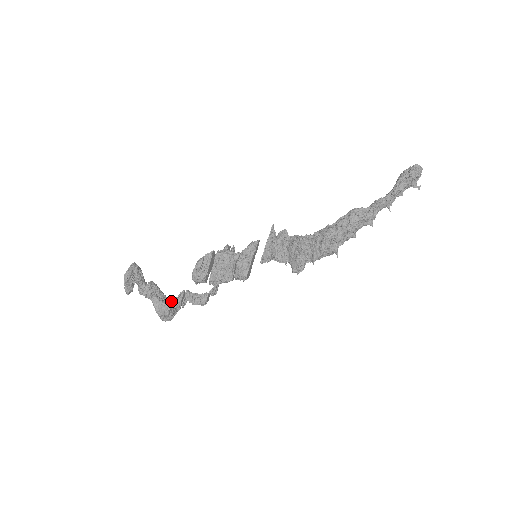
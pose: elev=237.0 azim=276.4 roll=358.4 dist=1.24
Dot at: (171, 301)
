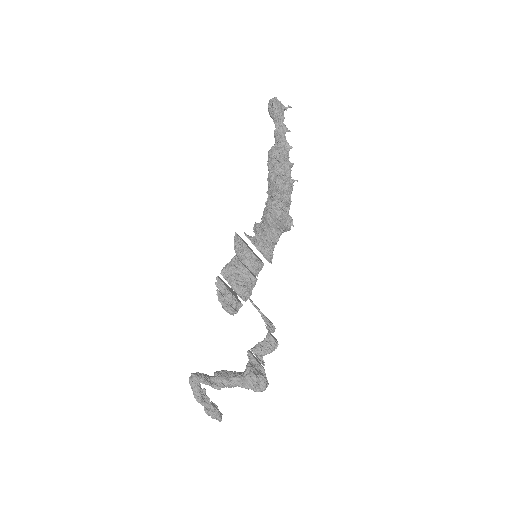
Dot at: (247, 366)
